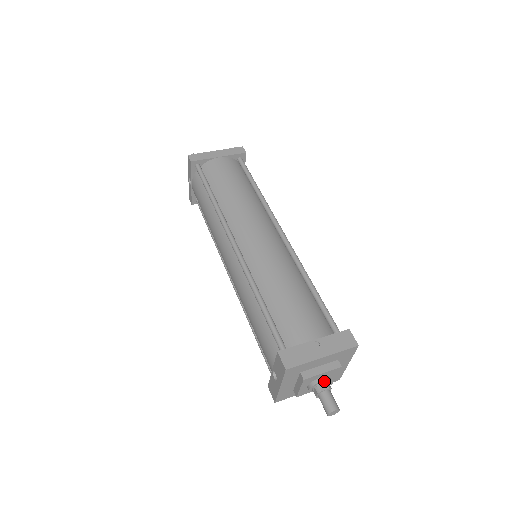
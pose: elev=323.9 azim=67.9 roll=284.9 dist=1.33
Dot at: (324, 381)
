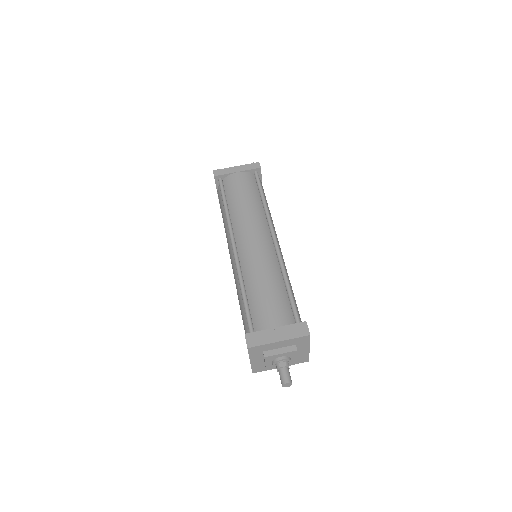
Dot at: (283, 360)
